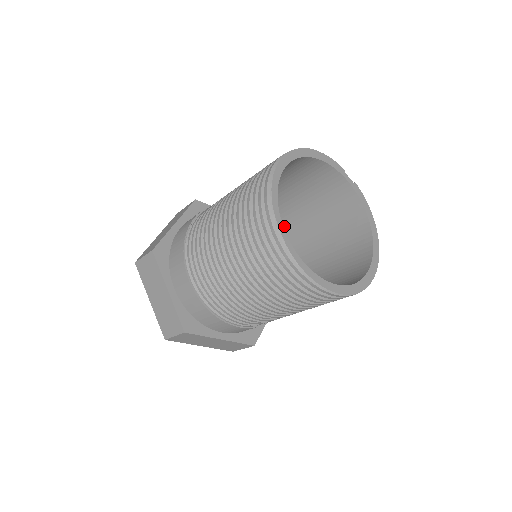
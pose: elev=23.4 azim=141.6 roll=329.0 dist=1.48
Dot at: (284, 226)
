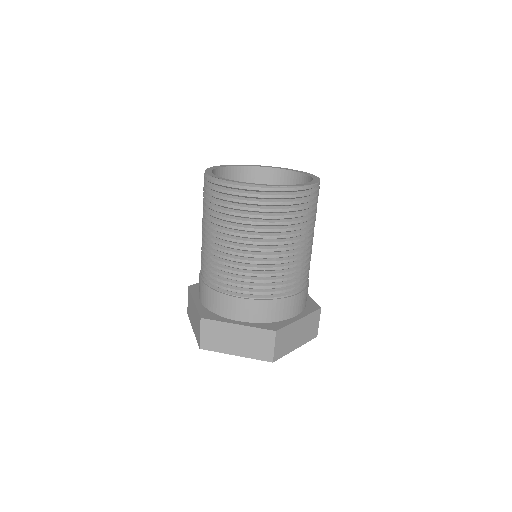
Dot at: occluded
